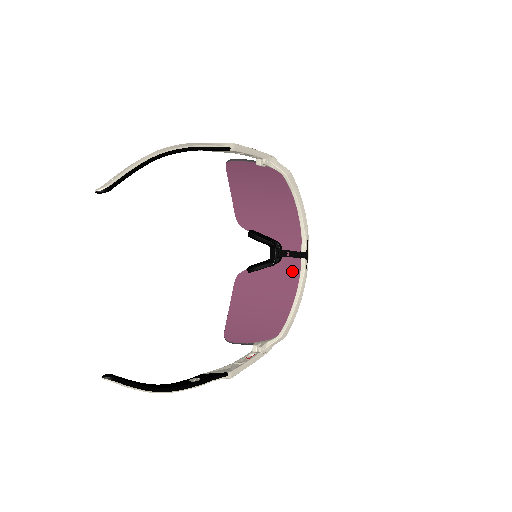
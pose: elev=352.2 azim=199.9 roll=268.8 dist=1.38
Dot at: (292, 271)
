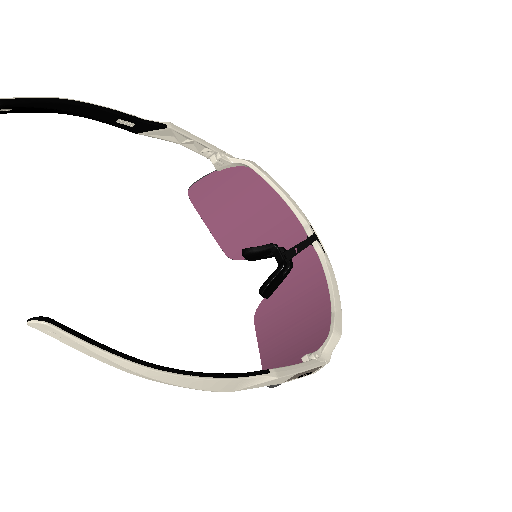
Dot at: (311, 266)
